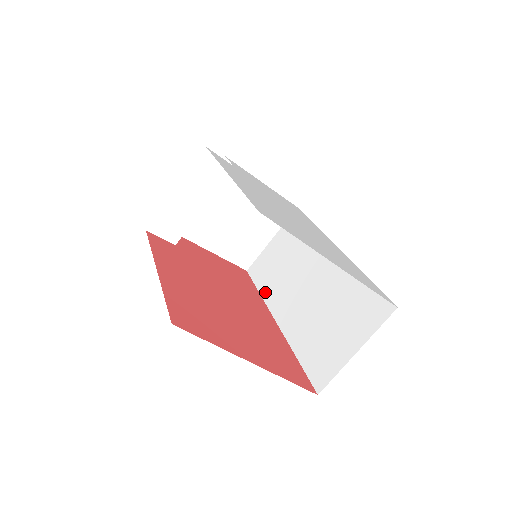
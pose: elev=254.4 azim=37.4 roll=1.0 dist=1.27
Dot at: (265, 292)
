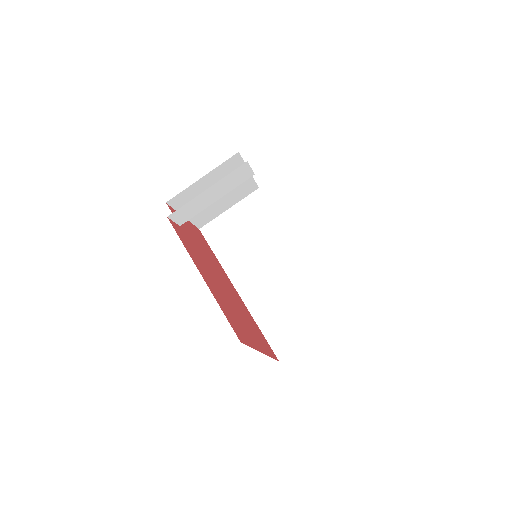
Dot at: (224, 260)
